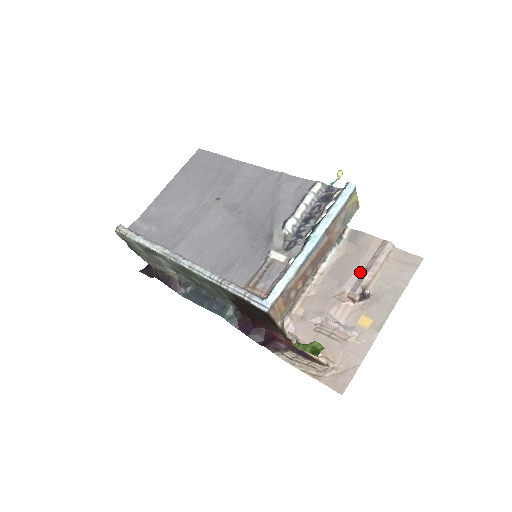
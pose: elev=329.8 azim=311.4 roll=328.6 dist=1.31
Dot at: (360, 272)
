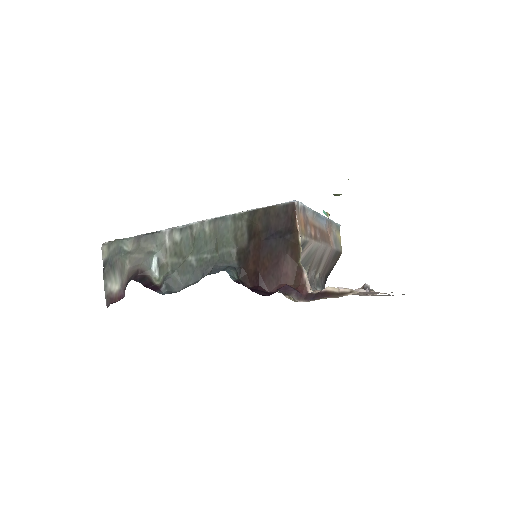
Dot at: occluded
